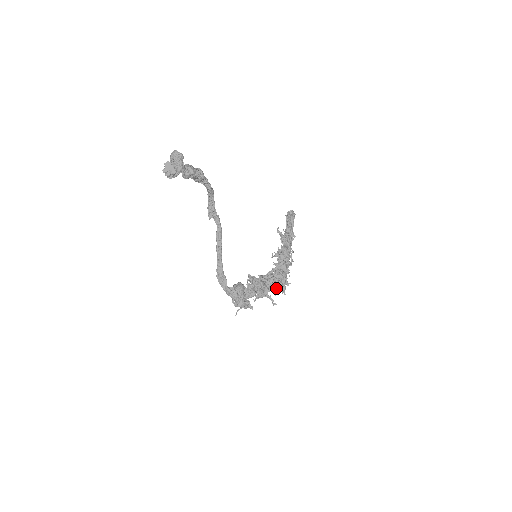
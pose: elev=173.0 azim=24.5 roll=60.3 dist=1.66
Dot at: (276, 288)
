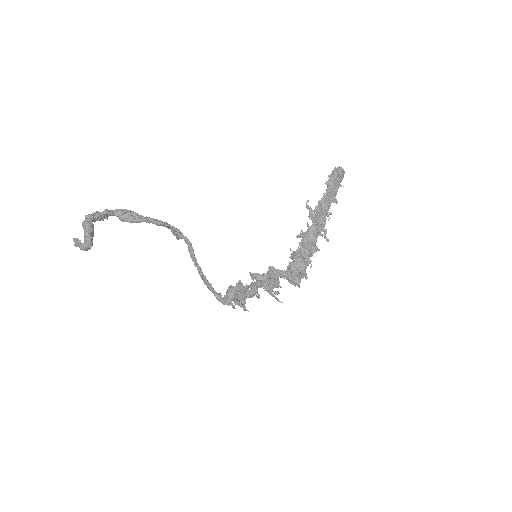
Dot at: (278, 292)
